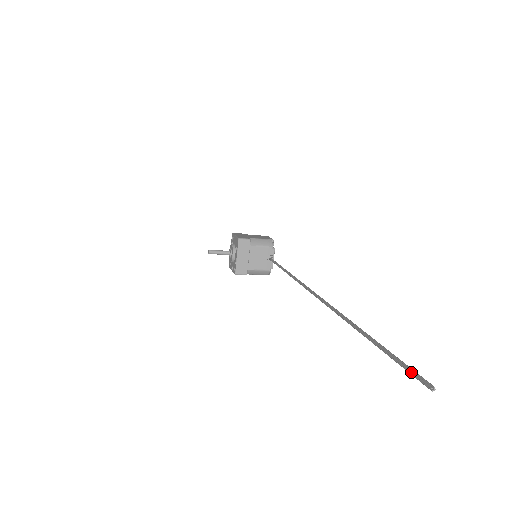
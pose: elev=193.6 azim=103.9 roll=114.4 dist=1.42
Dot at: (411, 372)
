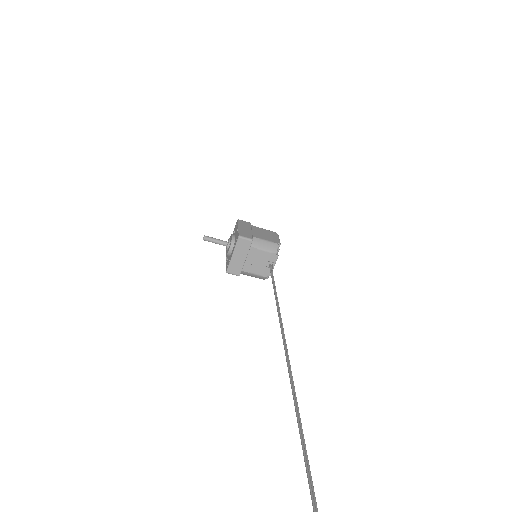
Dot at: out of frame
